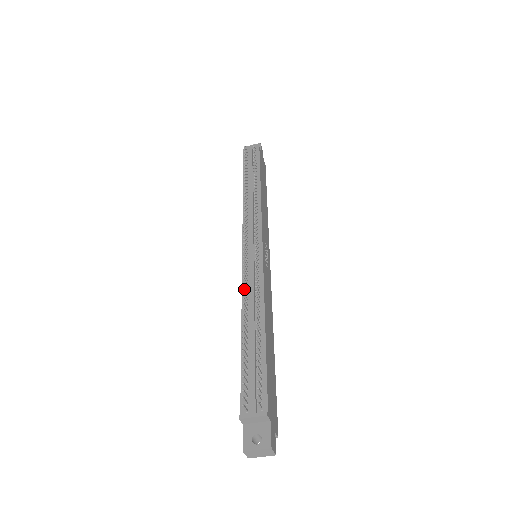
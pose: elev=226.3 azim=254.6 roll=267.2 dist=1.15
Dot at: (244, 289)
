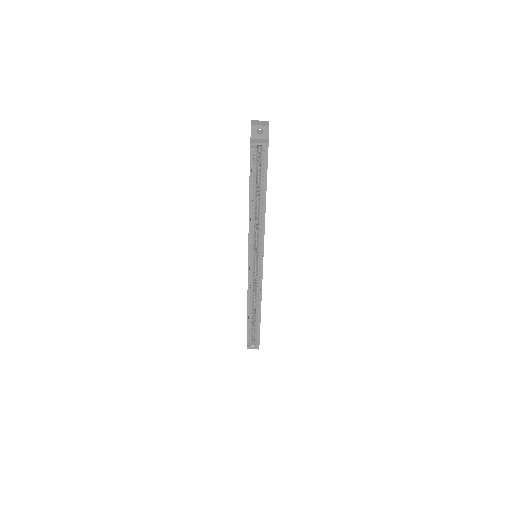
Dot at: occluded
